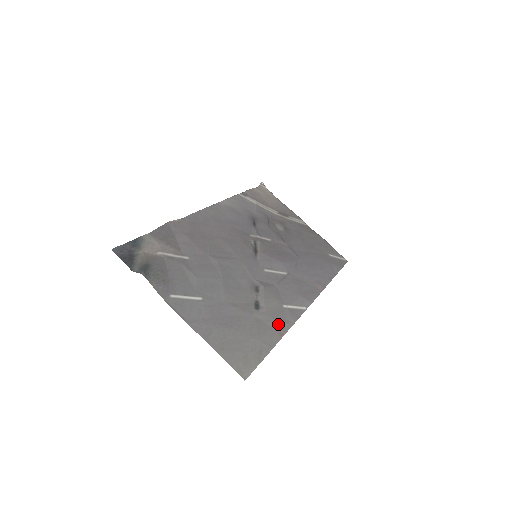
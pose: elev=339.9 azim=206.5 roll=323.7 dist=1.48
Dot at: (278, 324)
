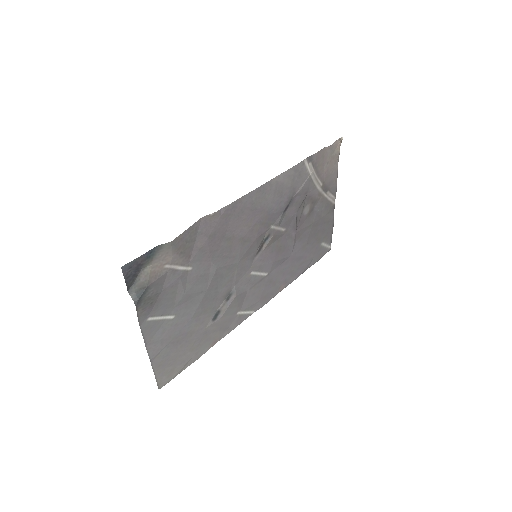
Dot at: (220, 333)
